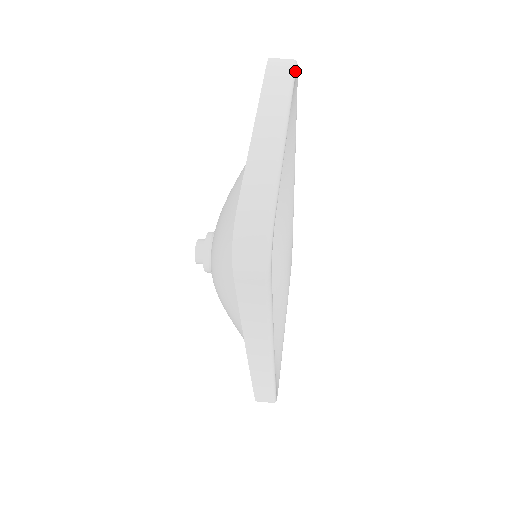
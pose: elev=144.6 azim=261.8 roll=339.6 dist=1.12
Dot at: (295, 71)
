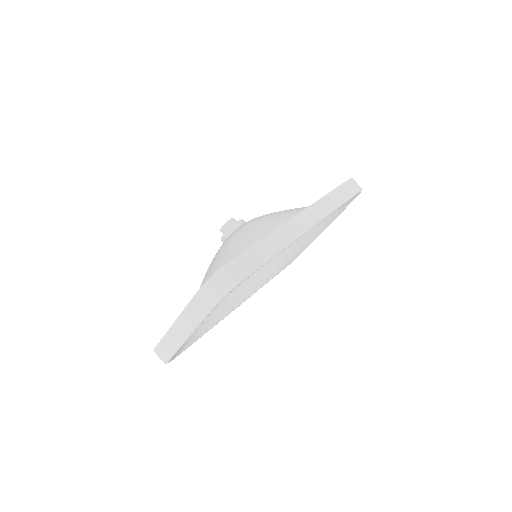
Dot at: (214, 307)
